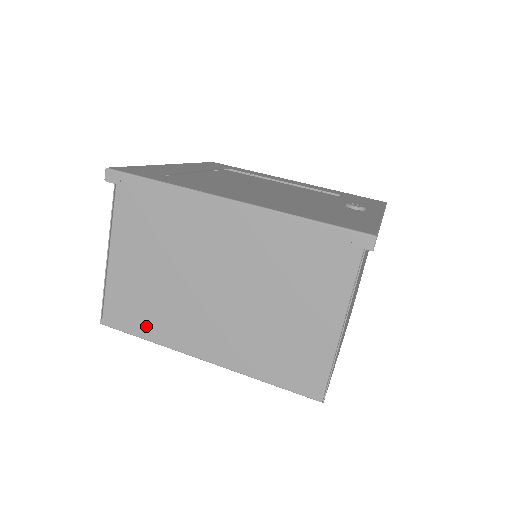
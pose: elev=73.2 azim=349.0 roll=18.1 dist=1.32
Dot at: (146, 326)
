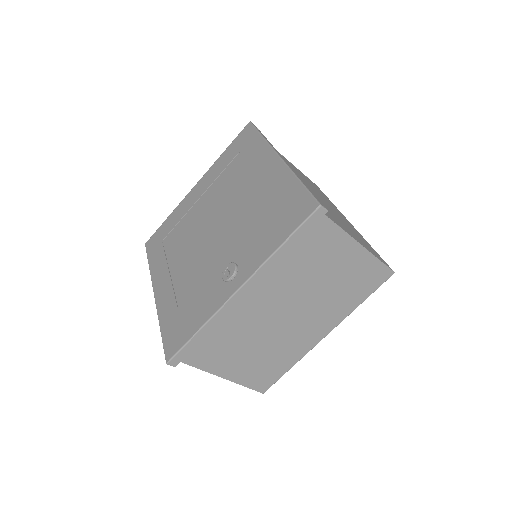
Dot at: occluded
